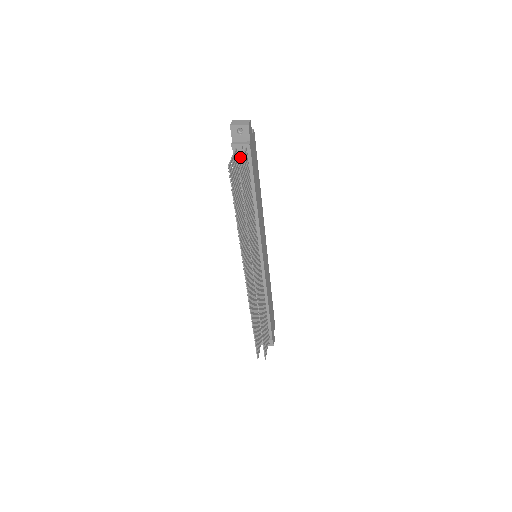
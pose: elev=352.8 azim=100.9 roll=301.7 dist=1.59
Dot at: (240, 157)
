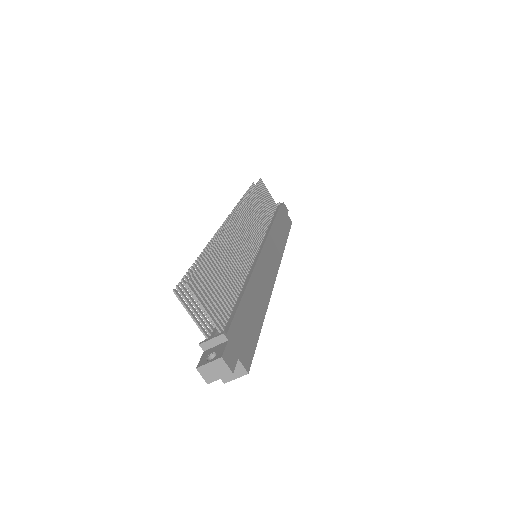
Dot at: occluded
